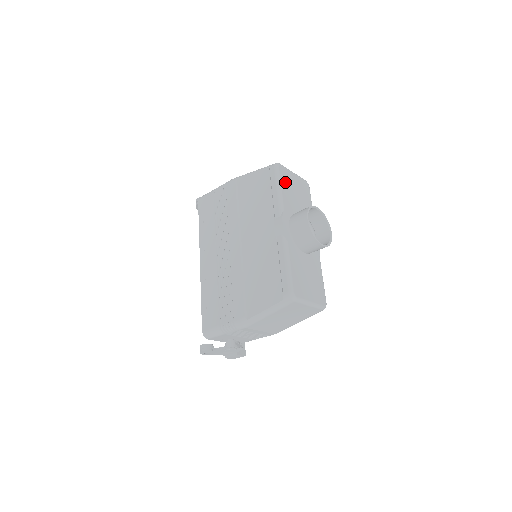
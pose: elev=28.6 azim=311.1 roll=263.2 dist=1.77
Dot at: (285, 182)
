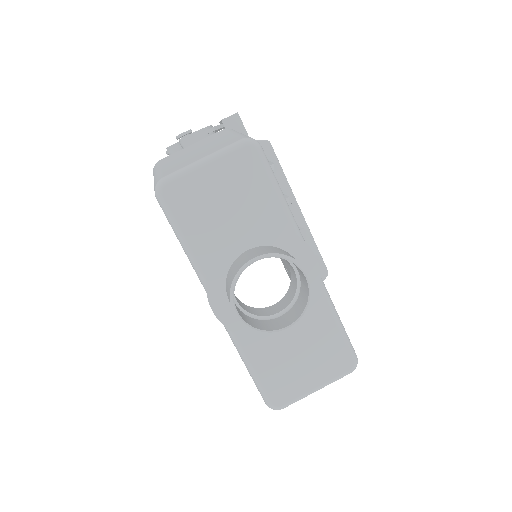
Dot at: (189, 214)
